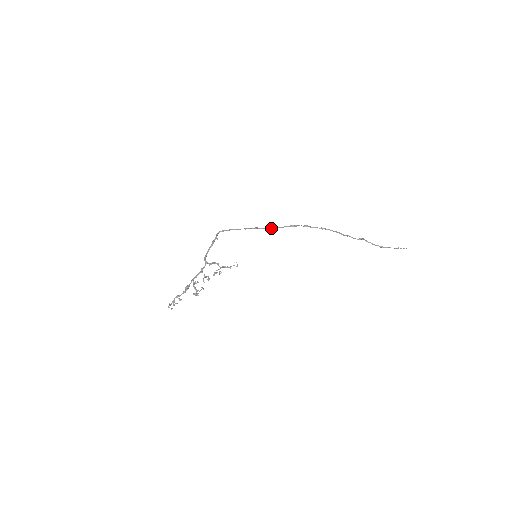
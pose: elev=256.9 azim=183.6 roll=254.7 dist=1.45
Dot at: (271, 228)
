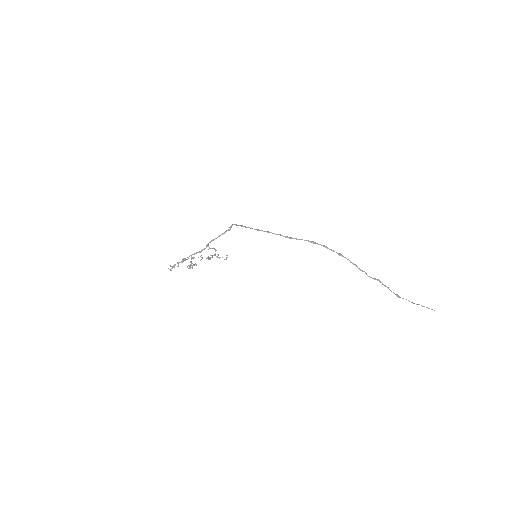
Dot at: (285, 237)
